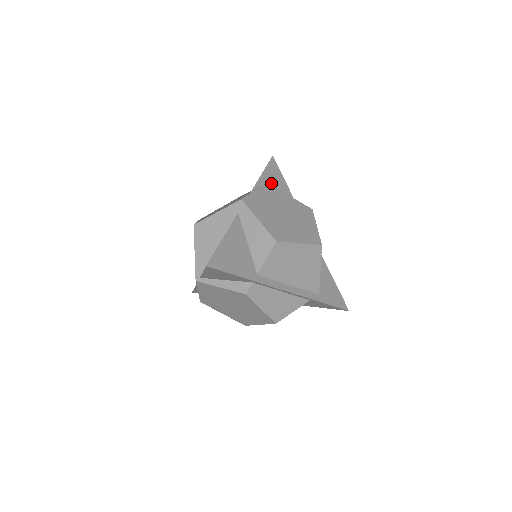
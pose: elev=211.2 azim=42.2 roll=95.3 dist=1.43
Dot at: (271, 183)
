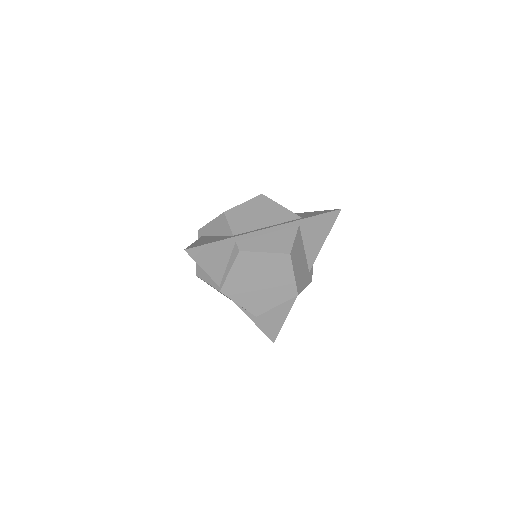
Dot at: occluded
